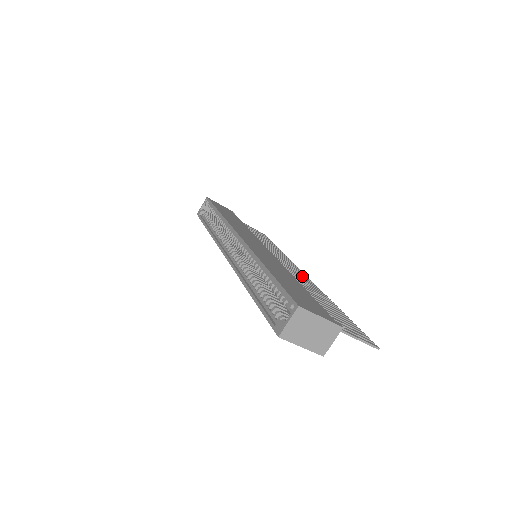
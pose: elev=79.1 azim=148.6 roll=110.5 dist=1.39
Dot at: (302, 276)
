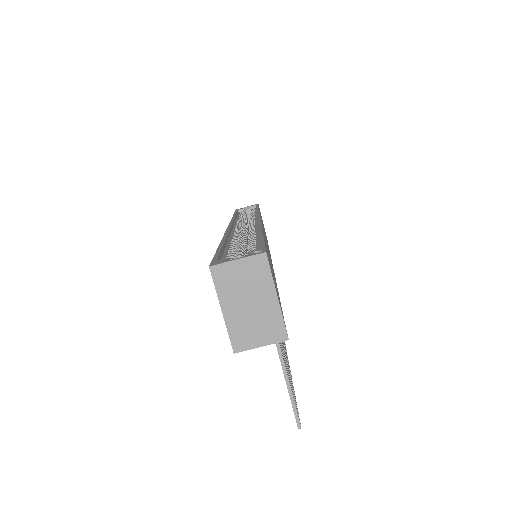
Dot at: occluded
